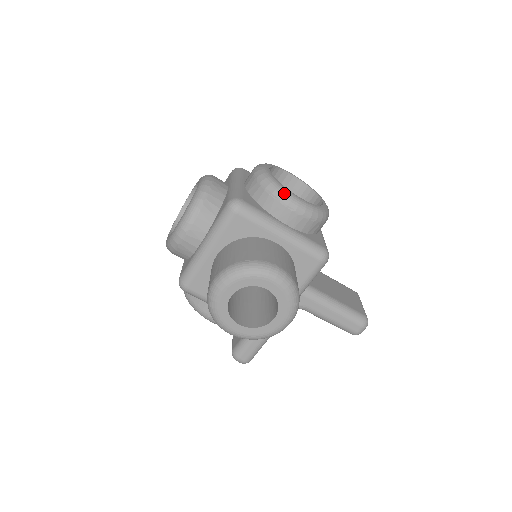
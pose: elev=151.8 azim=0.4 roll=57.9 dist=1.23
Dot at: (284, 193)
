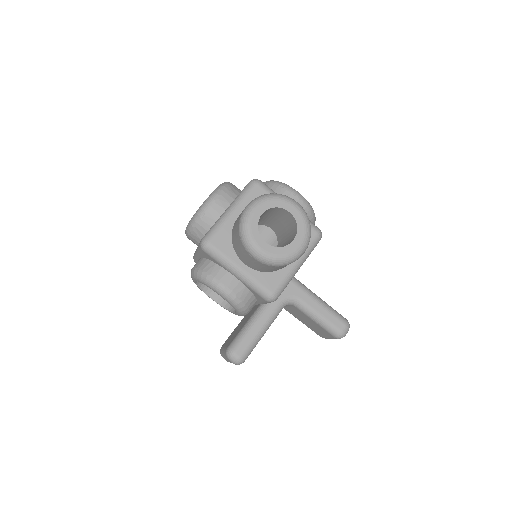
Dot at: (289, 186)
